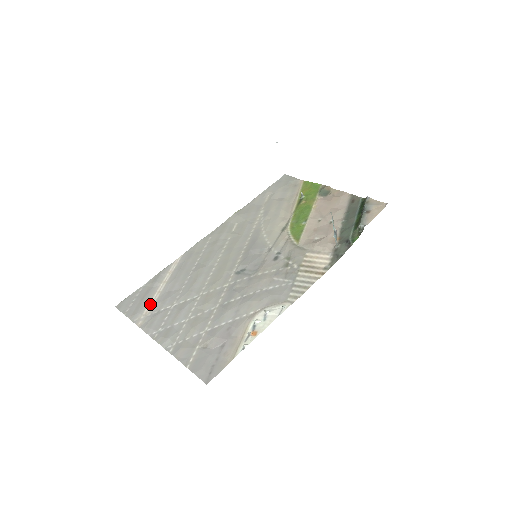
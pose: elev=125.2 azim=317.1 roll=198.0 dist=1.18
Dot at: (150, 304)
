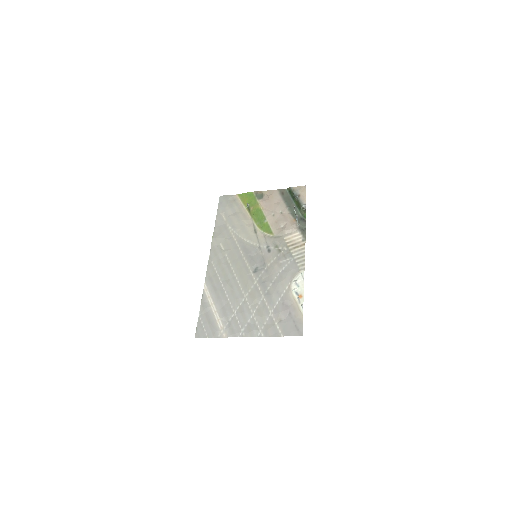
Dot at: (218, 322)
